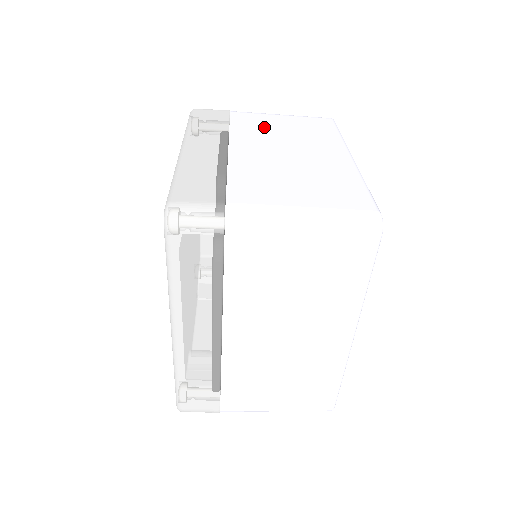
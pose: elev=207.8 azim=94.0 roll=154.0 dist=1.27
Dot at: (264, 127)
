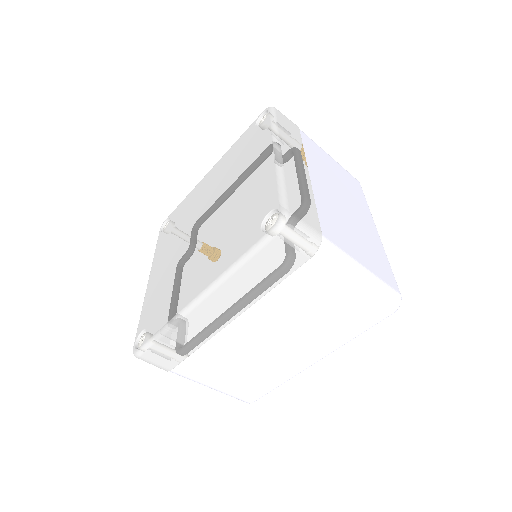
Dot at: (324, 164)
